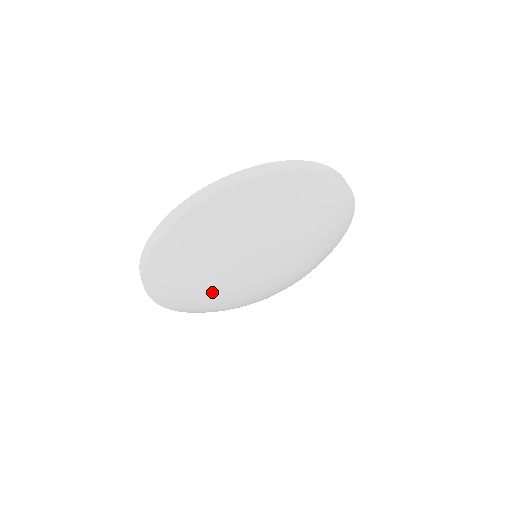
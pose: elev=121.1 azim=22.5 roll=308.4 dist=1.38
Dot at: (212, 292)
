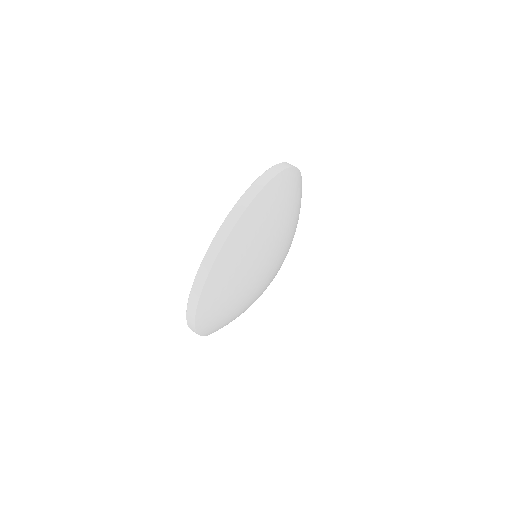
Dot at: (247, 305)
